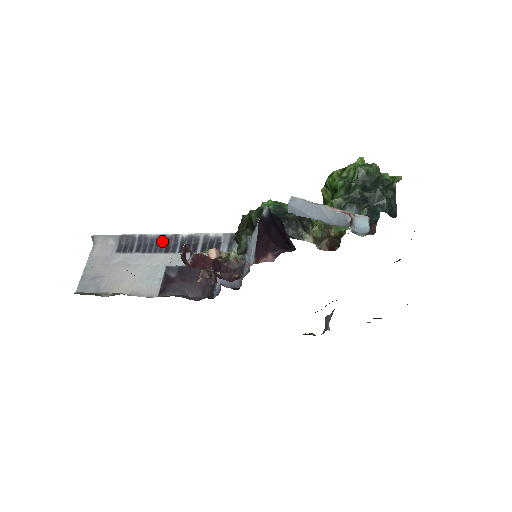
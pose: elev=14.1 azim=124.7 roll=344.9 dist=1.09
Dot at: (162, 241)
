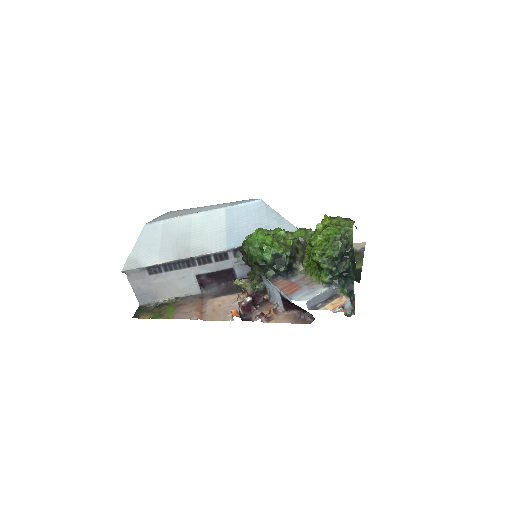
Dot at: (182, 262)
